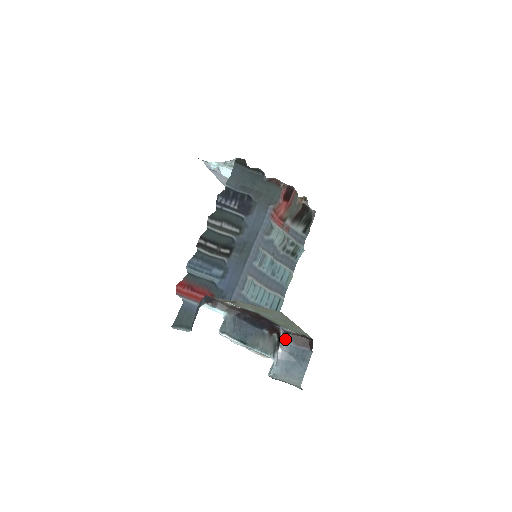
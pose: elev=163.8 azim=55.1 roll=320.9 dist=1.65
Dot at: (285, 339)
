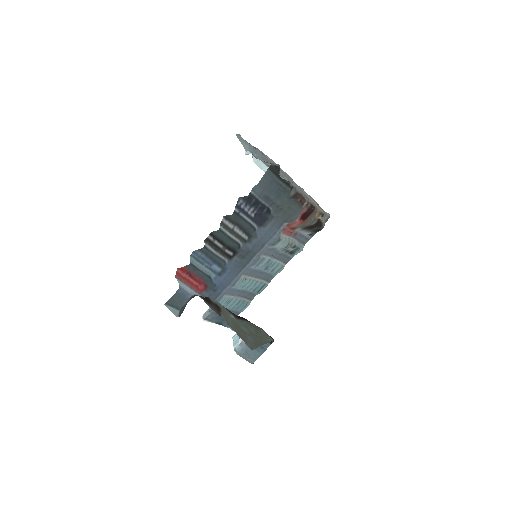
Dot at: occluded
